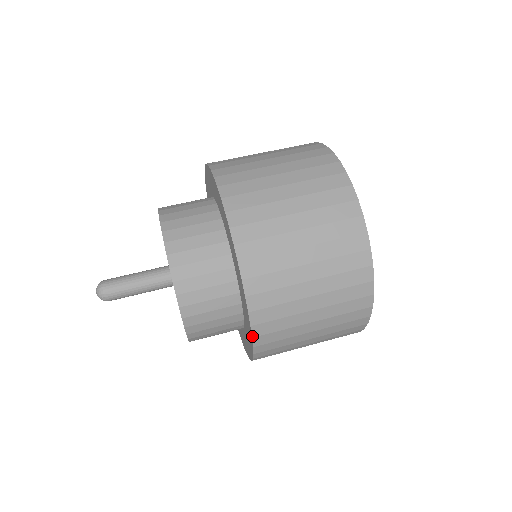
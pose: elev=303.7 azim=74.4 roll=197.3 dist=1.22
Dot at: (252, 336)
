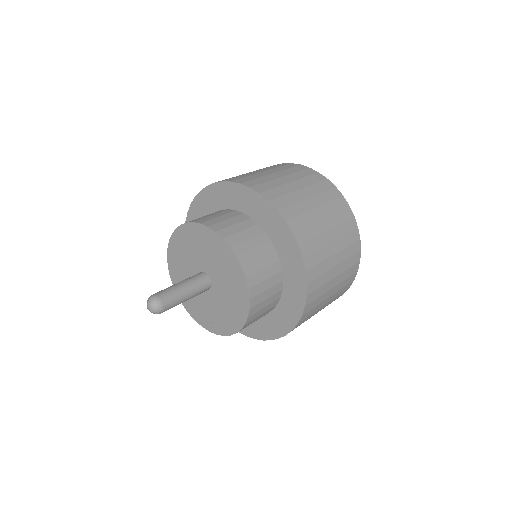
Dot at: occluded
